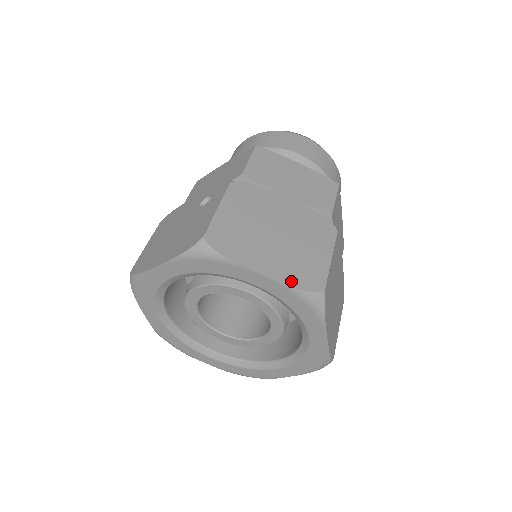
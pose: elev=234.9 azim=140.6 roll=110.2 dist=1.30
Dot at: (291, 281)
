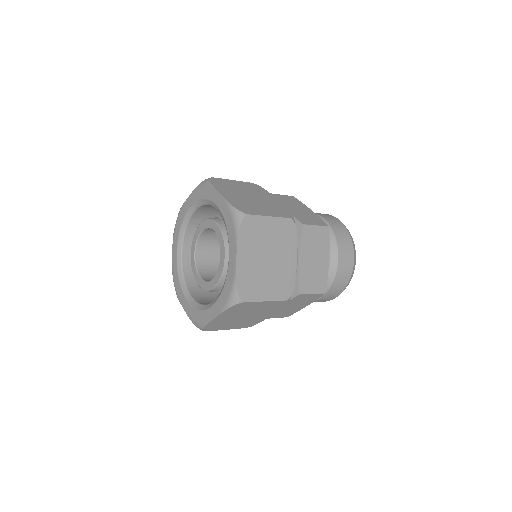
Dot at: (232, 203)
